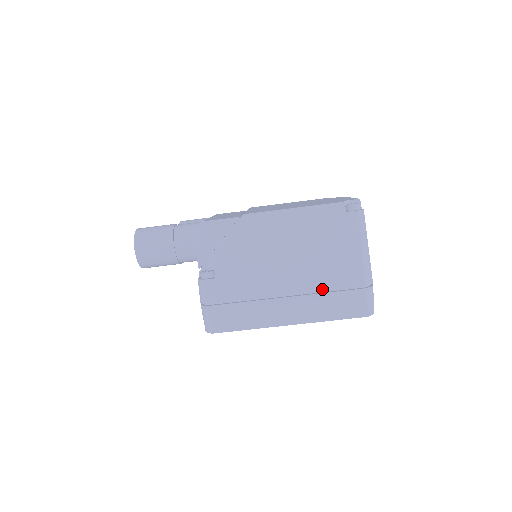
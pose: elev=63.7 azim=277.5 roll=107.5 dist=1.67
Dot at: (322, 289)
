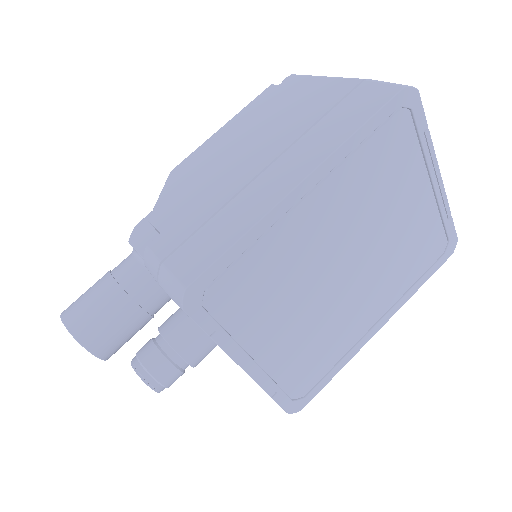
Dot at: (310, 125)
